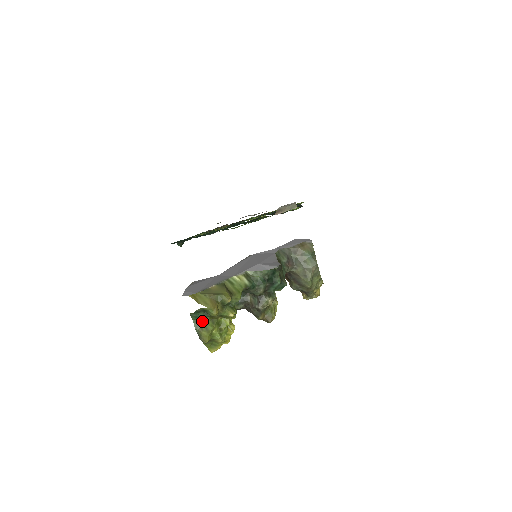
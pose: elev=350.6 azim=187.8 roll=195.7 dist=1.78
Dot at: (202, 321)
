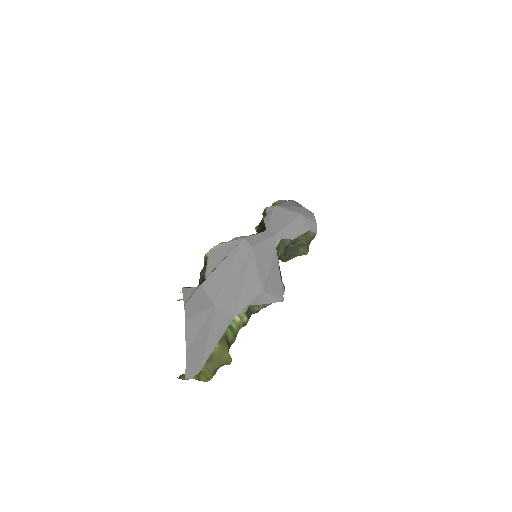
Dot at: occluded
